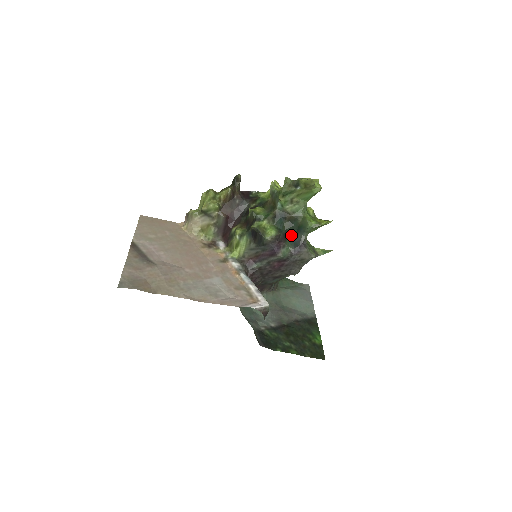
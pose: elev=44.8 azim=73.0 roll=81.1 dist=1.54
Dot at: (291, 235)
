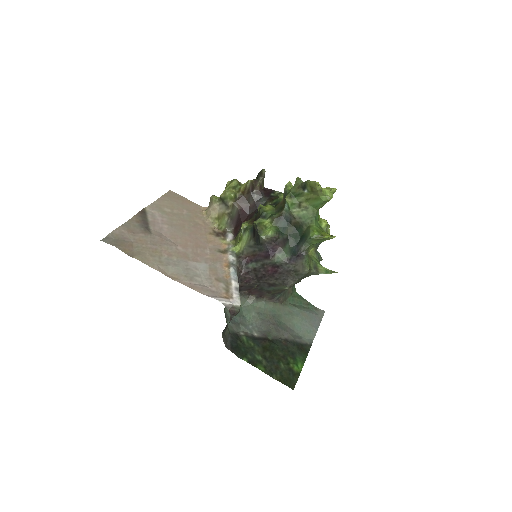
Dot at: (293, 242)
